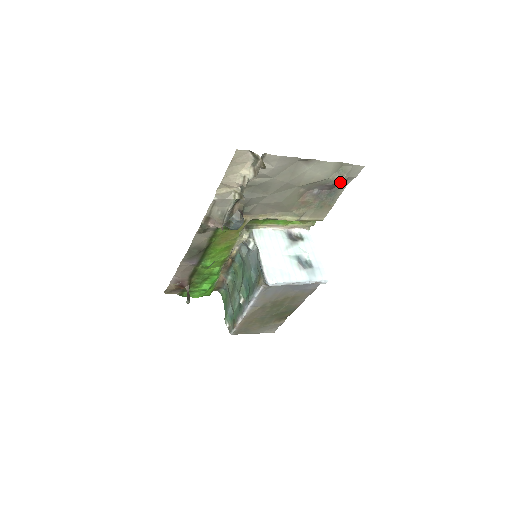
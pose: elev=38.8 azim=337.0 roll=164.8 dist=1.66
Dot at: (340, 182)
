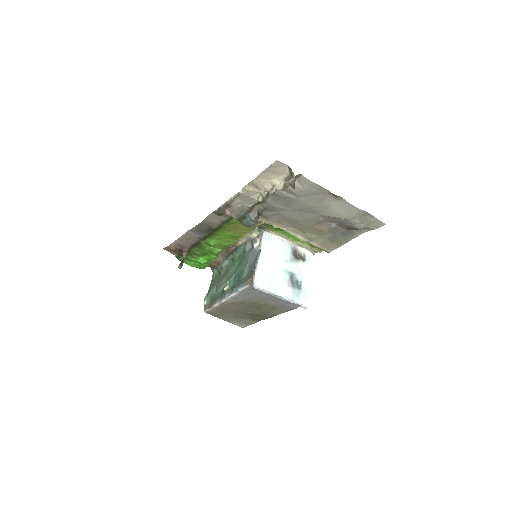
Dot at: (358, 228)
